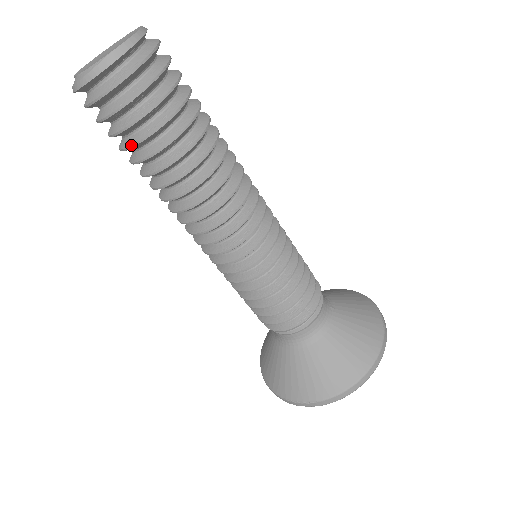
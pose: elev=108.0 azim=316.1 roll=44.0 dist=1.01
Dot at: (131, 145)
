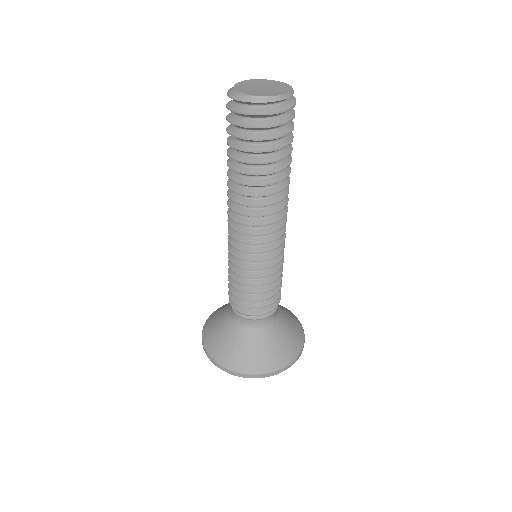
Dot at: (230, 145)
